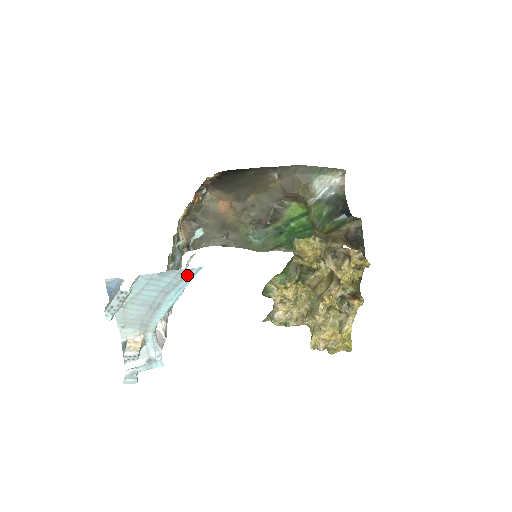
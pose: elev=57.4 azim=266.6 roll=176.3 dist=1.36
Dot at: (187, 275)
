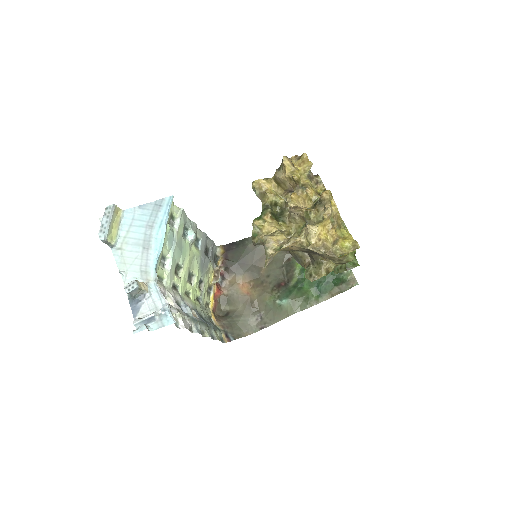
Dot at: (162, 206)
